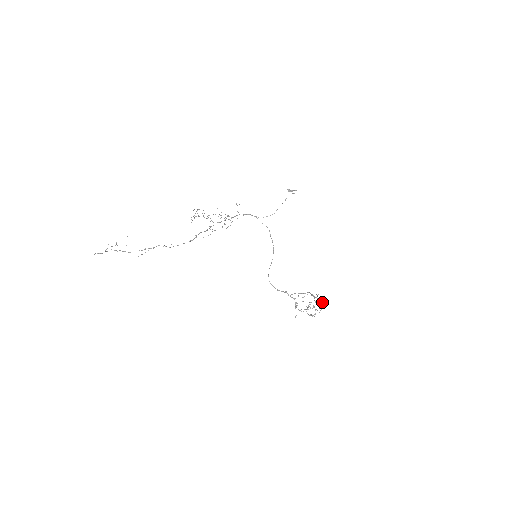
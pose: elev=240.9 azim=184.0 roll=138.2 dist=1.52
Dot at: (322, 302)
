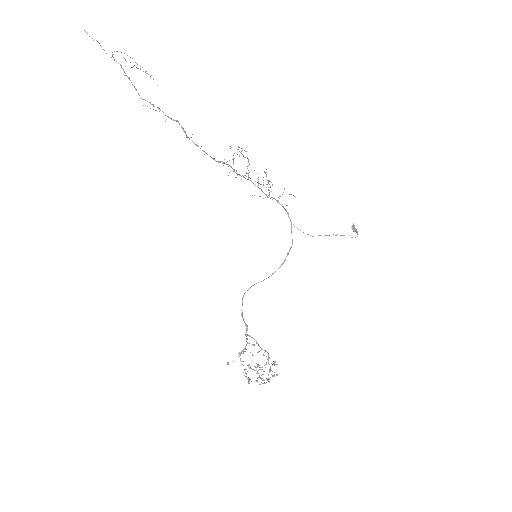
Dot at: occluded
